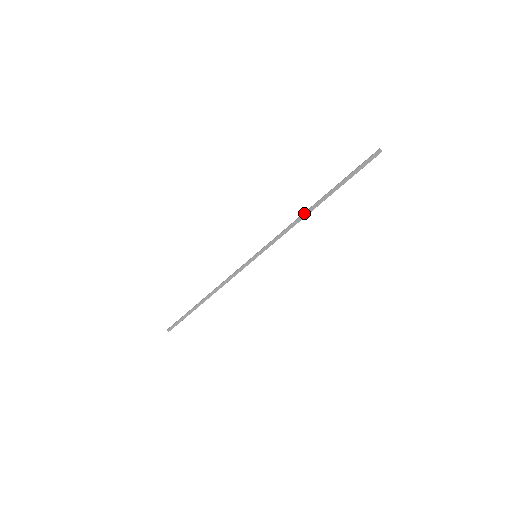
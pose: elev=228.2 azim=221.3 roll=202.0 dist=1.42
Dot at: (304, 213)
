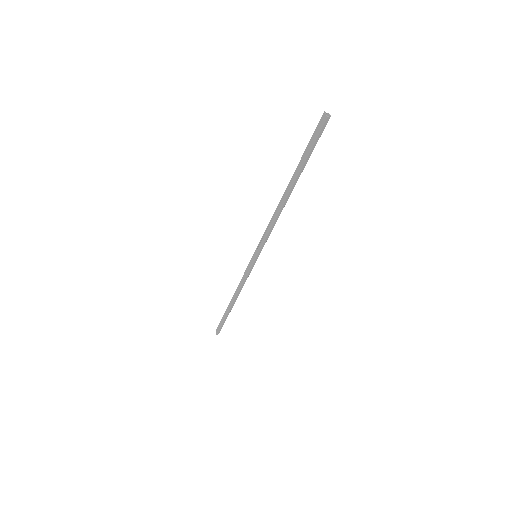
Dot at: (281, 207)
